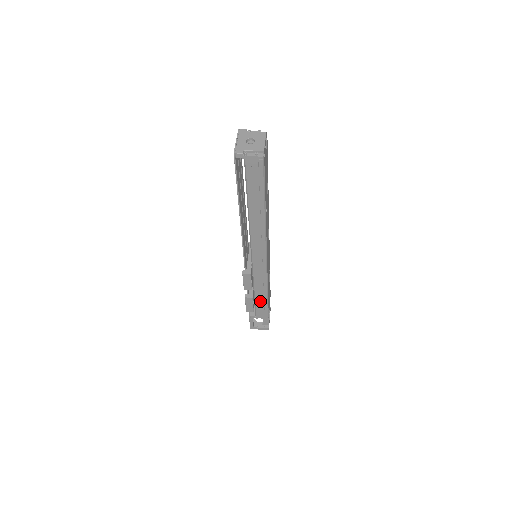
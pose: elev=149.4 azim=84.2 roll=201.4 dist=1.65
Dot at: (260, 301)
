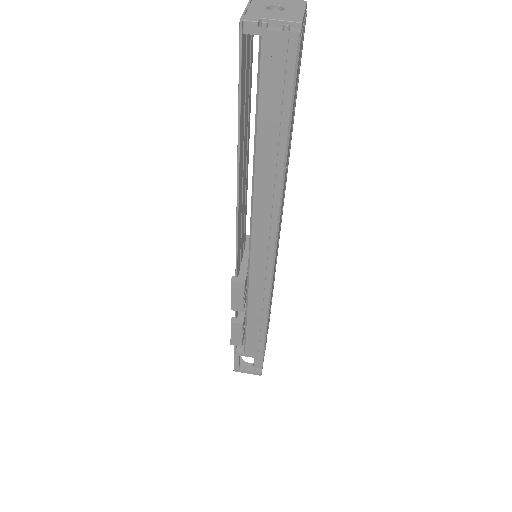
Dot at: (254, 330)
